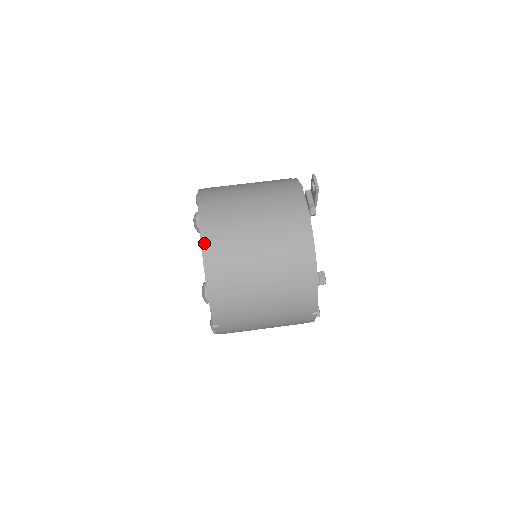
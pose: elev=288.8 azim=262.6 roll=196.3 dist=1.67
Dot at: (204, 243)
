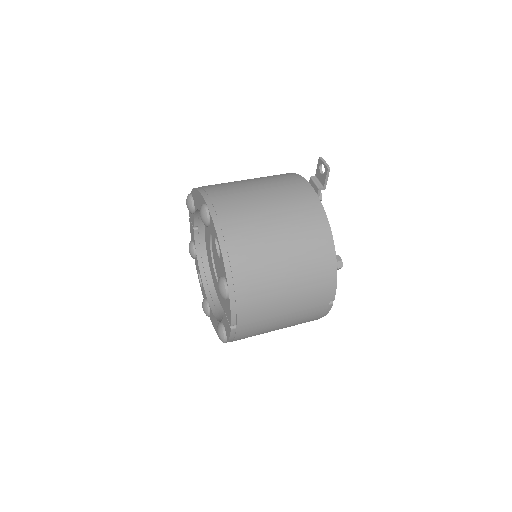
Dot at: (219, 232)
